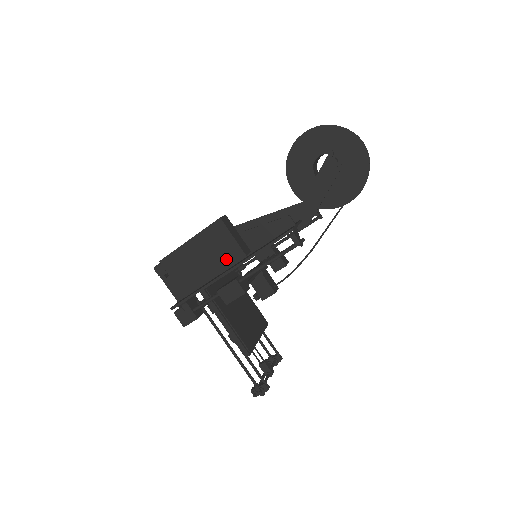
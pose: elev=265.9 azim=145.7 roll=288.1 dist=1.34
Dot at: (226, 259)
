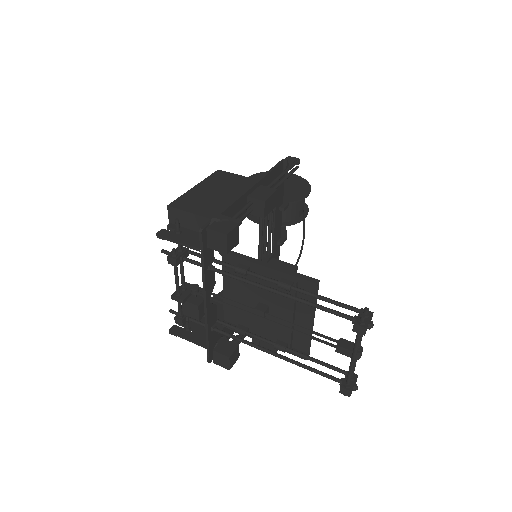
Dot at: (240, 186)
